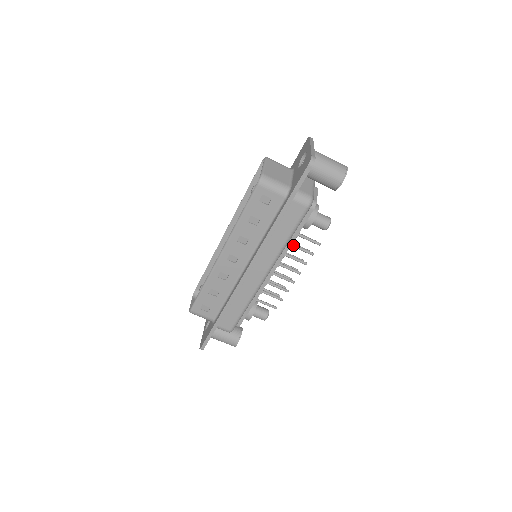
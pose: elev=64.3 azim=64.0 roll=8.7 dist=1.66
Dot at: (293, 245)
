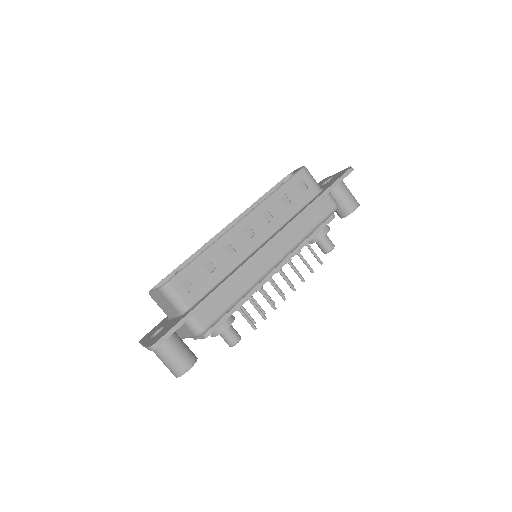
Dot at: occluded
